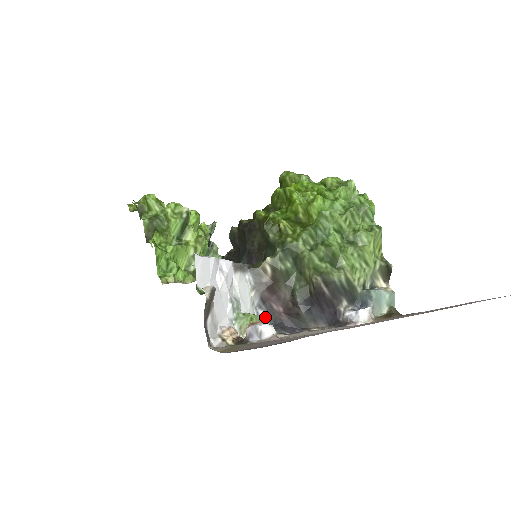
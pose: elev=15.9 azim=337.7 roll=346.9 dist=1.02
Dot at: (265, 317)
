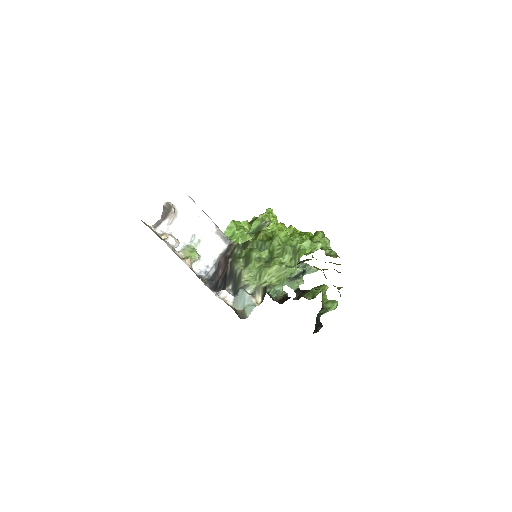
Dot at: (213, 272)
